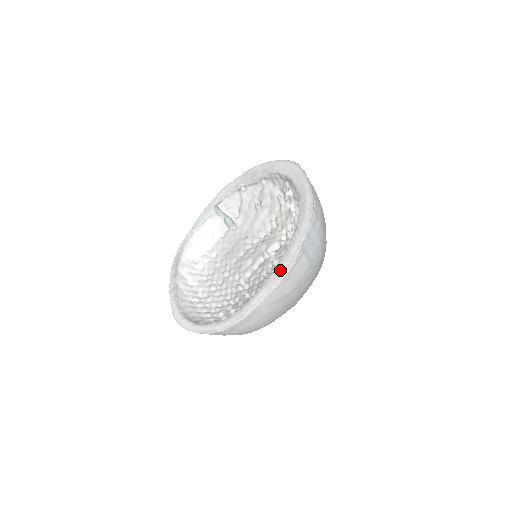
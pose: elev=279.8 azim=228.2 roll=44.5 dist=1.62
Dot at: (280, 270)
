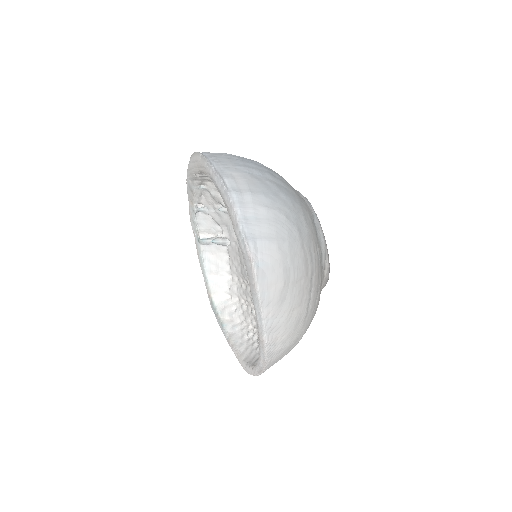
Dot at: (249, 276)
